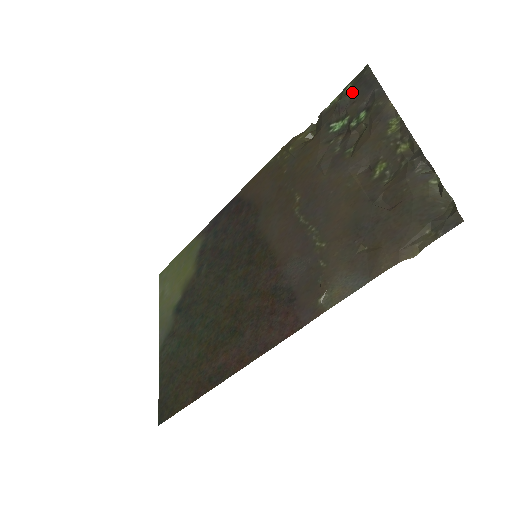
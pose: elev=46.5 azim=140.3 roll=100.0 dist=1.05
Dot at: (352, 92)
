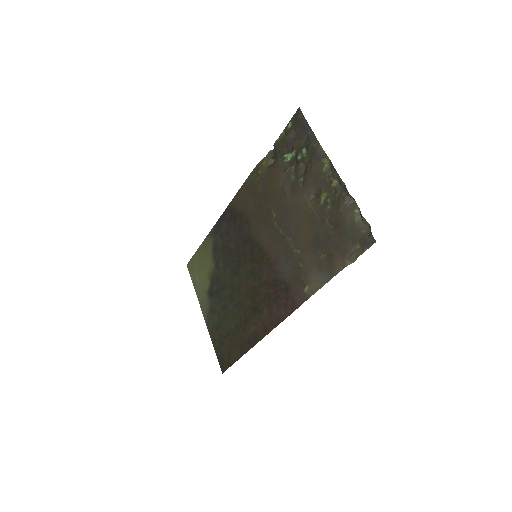
Dot at: (293, 131)
